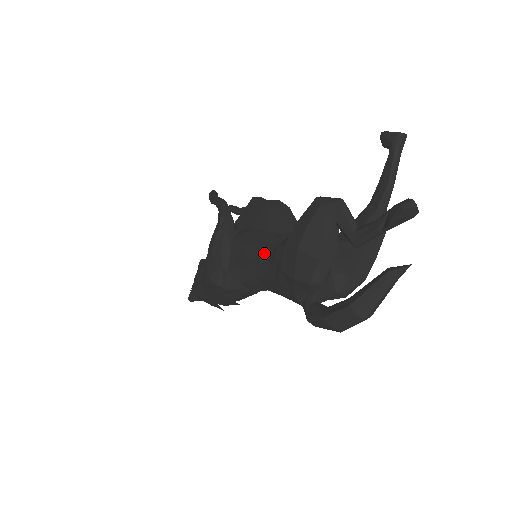
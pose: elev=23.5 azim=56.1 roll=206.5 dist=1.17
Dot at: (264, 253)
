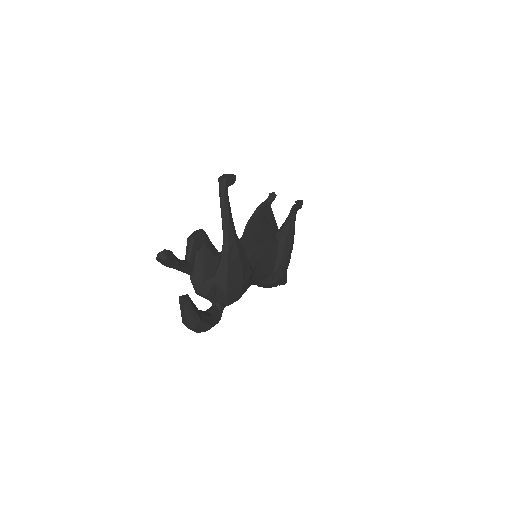
Dot at: occluded
